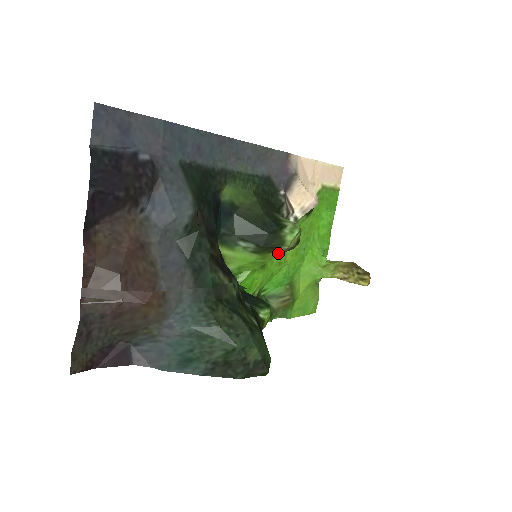
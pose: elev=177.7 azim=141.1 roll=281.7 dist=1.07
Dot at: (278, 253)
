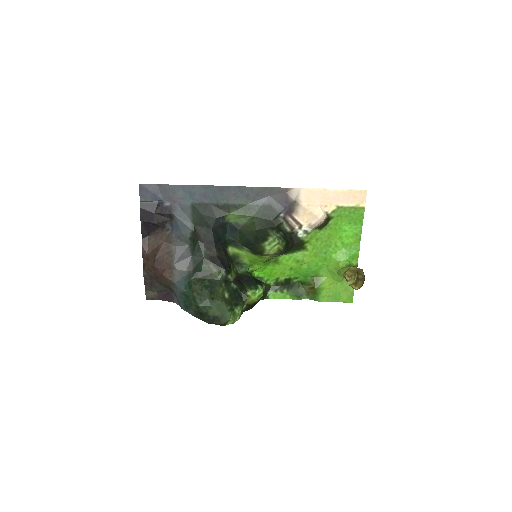
Dot at: (268, 256)
